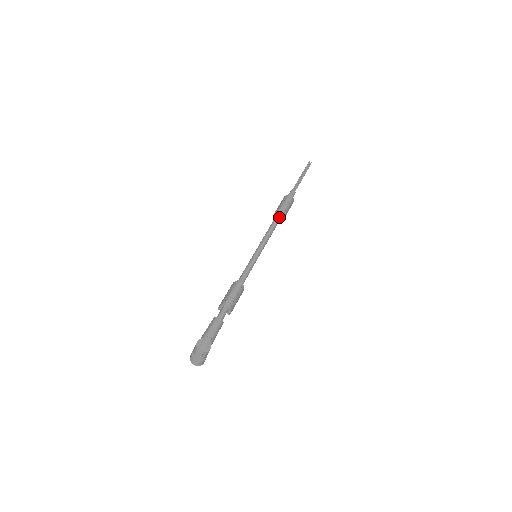
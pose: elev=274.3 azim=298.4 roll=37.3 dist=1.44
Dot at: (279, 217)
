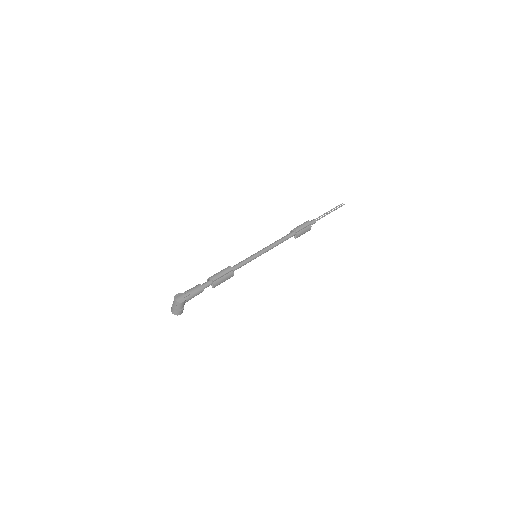
Dot at: (290, 235)
